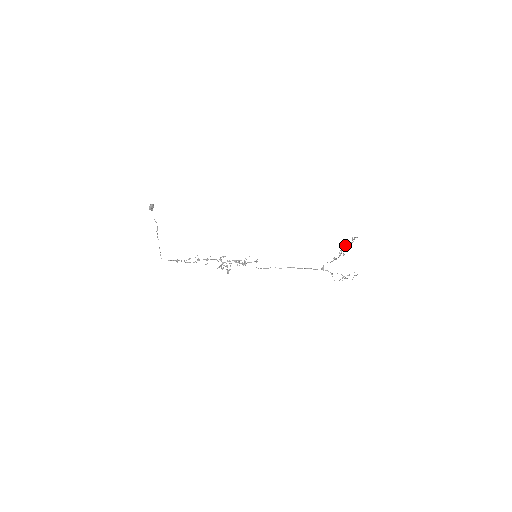
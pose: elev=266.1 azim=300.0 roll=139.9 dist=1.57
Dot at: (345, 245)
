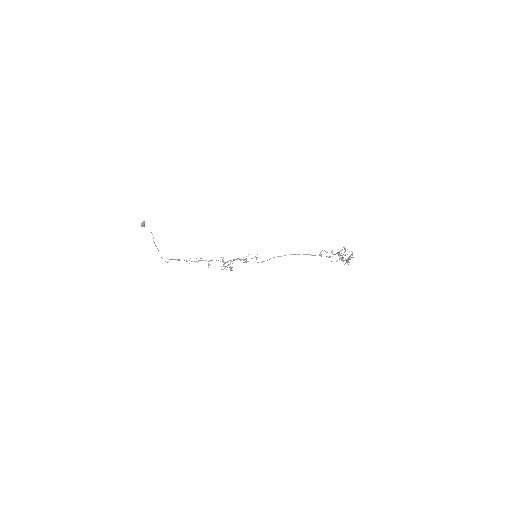
Dot at: occluded
